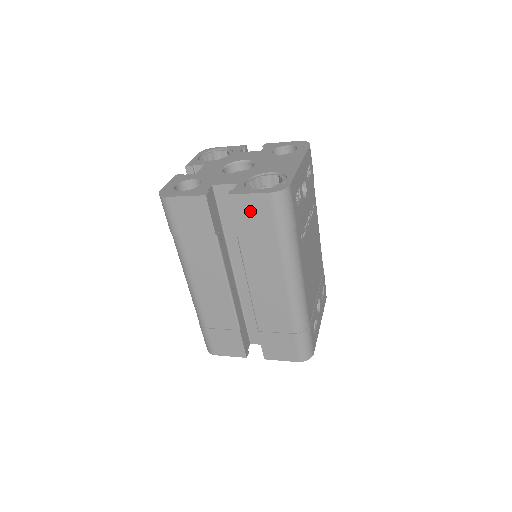
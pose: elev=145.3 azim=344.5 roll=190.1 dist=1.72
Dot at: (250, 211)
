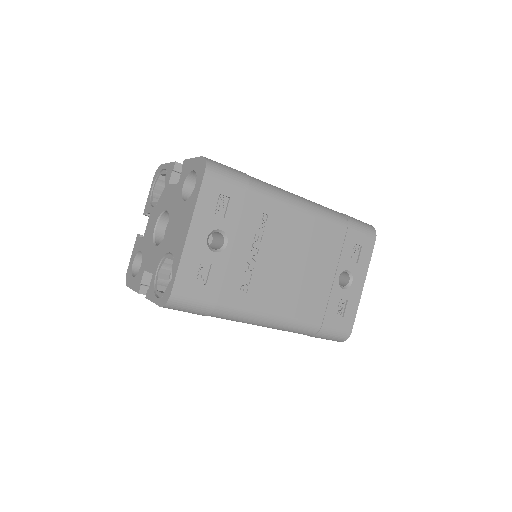
Dot at: occluded
